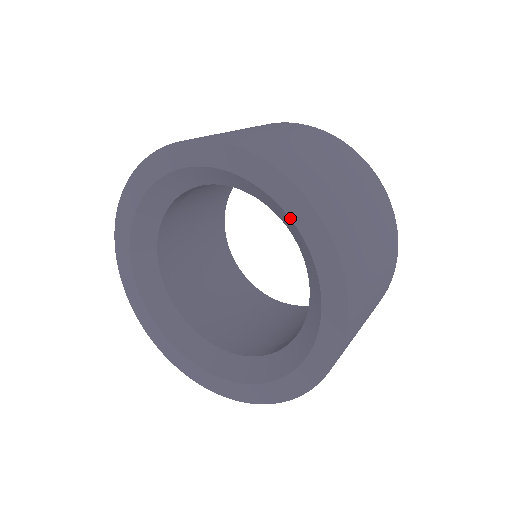
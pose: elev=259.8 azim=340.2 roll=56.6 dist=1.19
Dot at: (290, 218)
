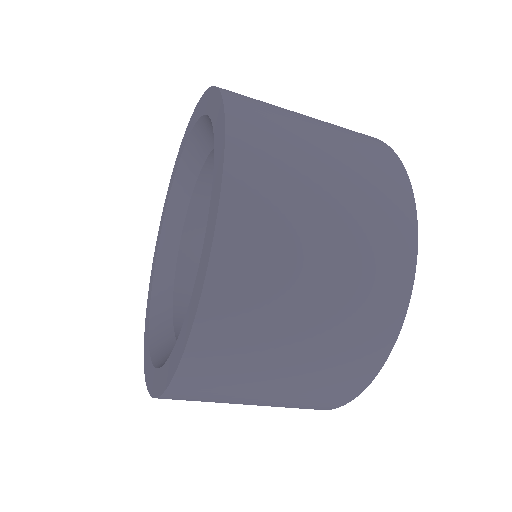
Dot at: (208, 116)
